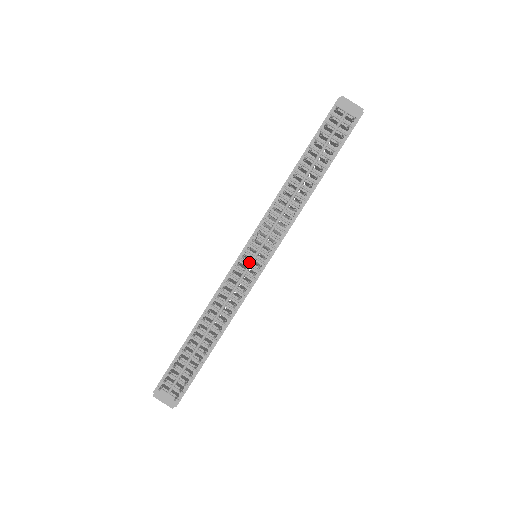
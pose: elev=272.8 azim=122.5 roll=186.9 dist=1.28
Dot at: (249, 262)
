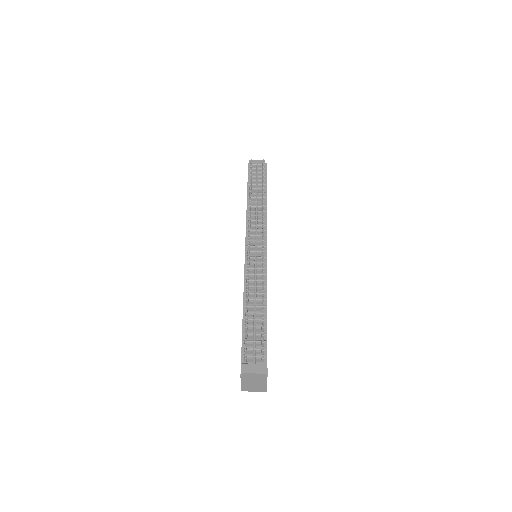
Dot at: (254, 251)
